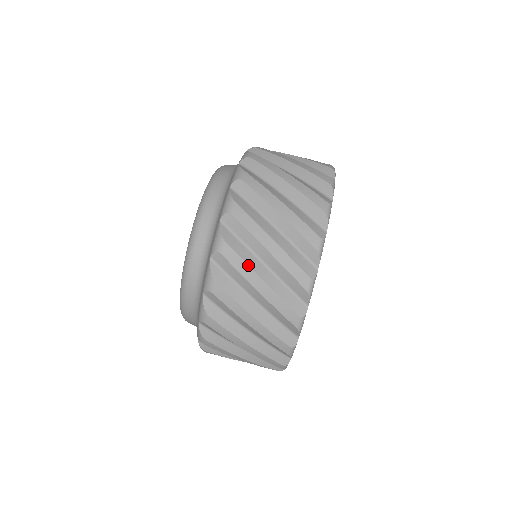
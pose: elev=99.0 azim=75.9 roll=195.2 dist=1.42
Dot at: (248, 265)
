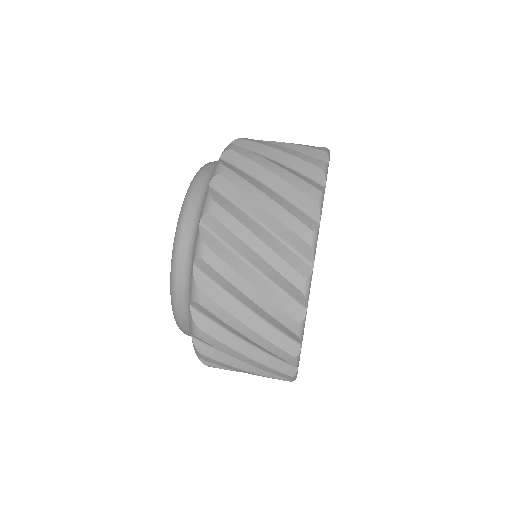
Dot at: (266, 142)
